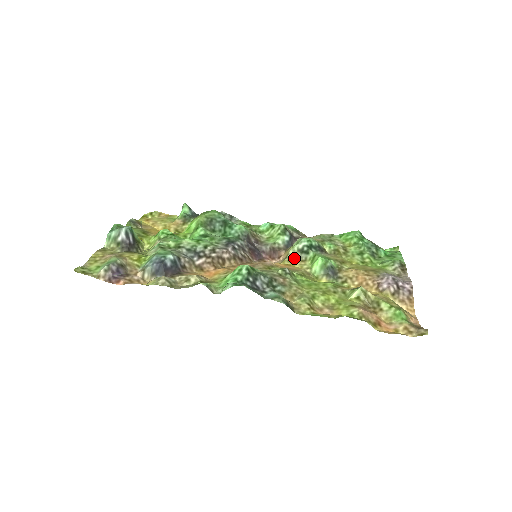
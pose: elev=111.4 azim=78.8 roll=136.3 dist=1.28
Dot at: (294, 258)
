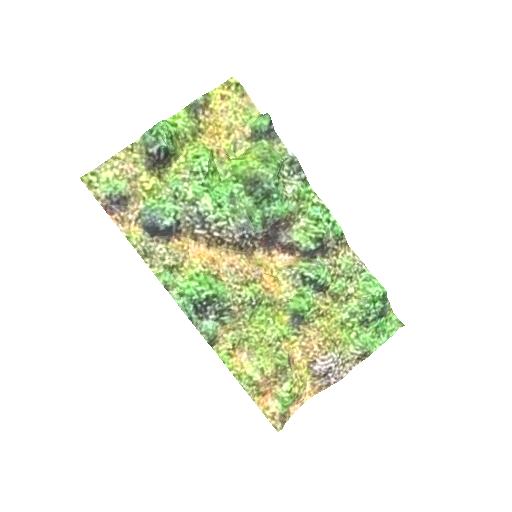
Dot at: (291, 277)
